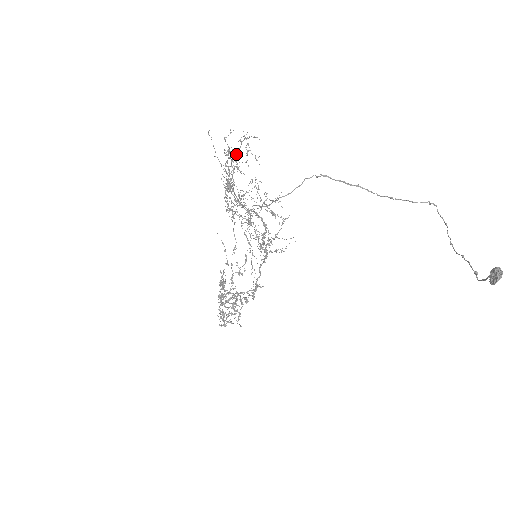
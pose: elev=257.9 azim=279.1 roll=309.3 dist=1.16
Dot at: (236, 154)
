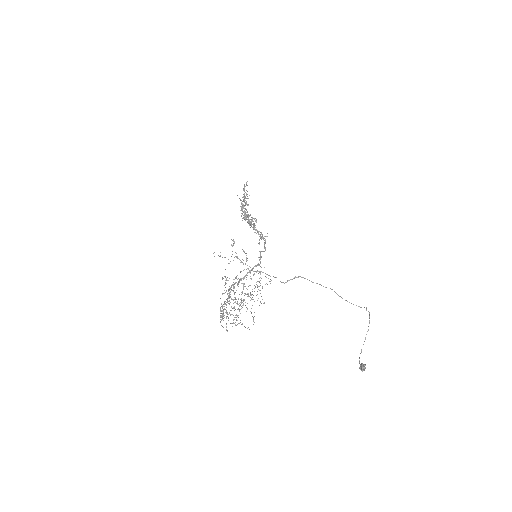
Dot at: (230, 289)
